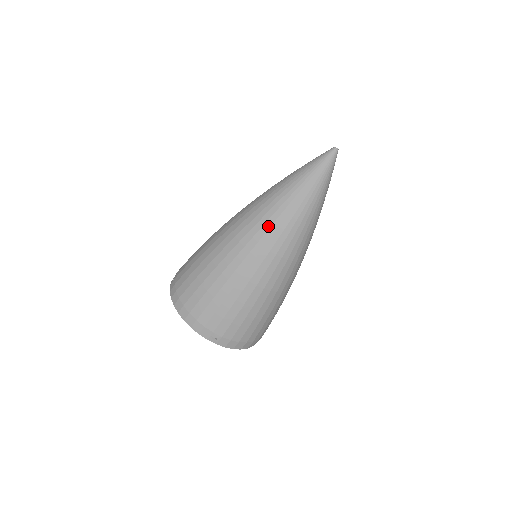
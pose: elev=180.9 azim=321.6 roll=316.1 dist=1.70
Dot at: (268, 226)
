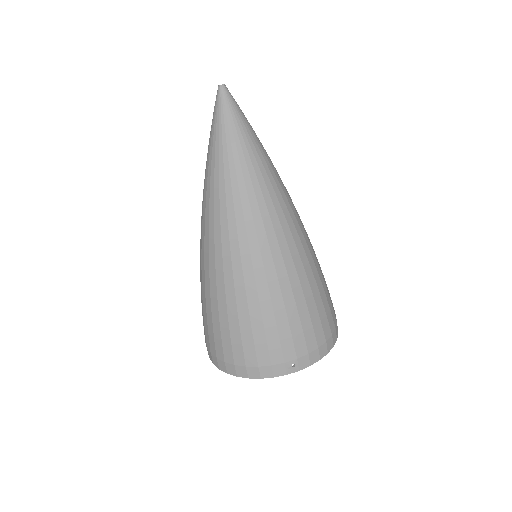
Dot at: (232, 215)
